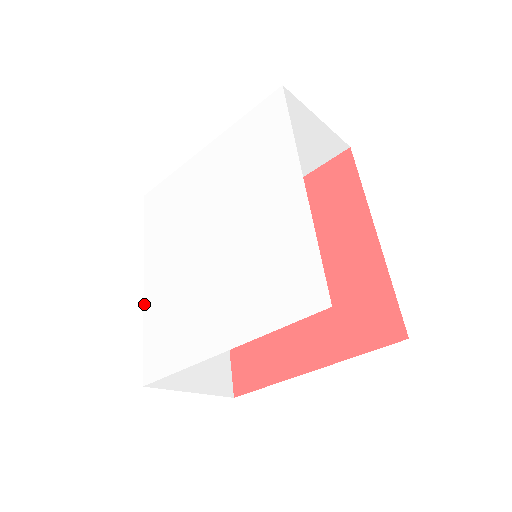
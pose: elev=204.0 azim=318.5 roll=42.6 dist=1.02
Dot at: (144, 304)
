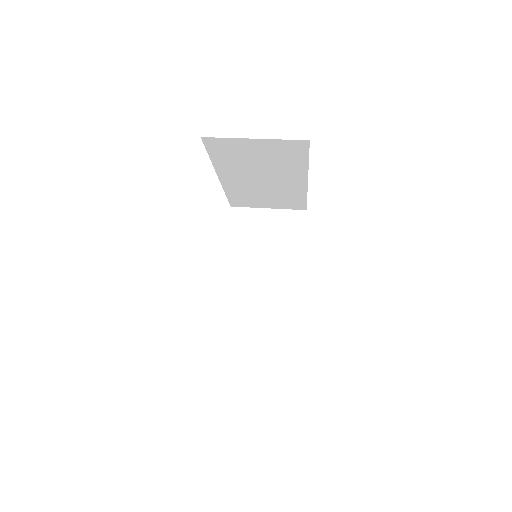
Dot at: occluded
